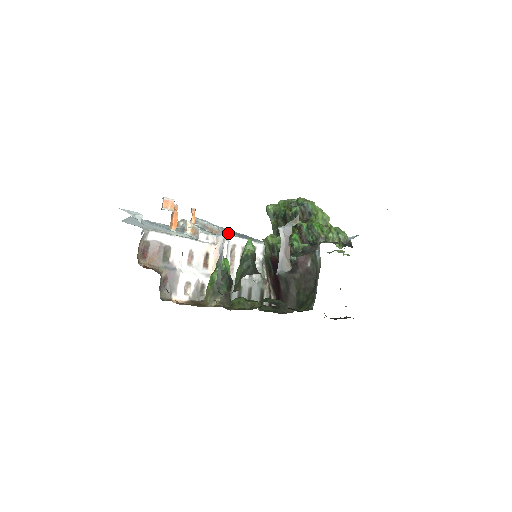
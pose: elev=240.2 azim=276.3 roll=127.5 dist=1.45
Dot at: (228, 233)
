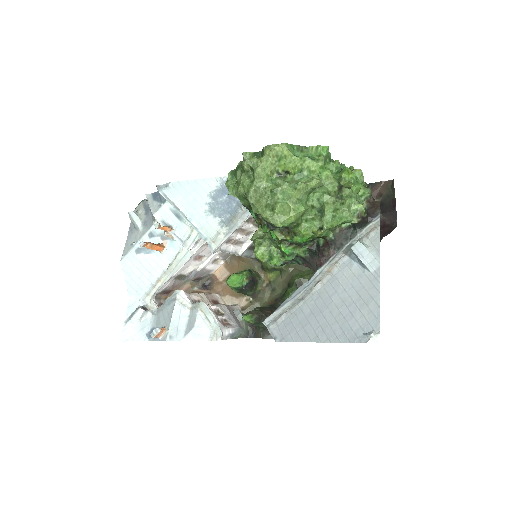
Dot at: (210, 230)
